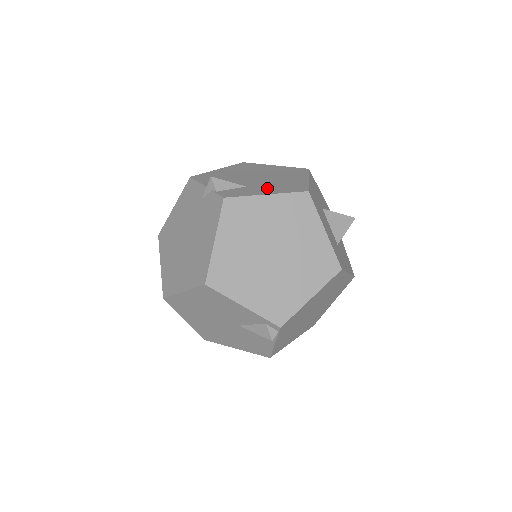
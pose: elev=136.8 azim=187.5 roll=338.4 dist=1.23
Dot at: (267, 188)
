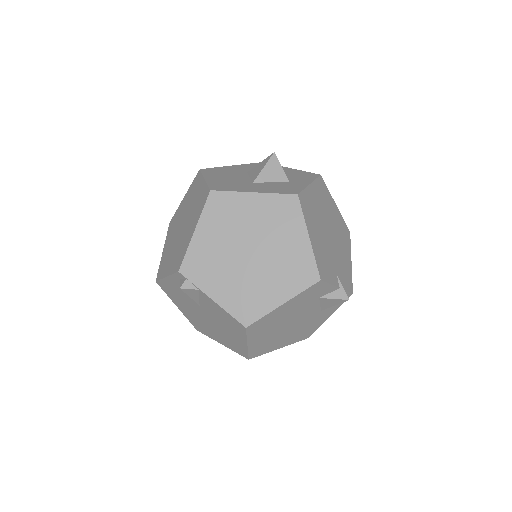
Dot at: occluded
